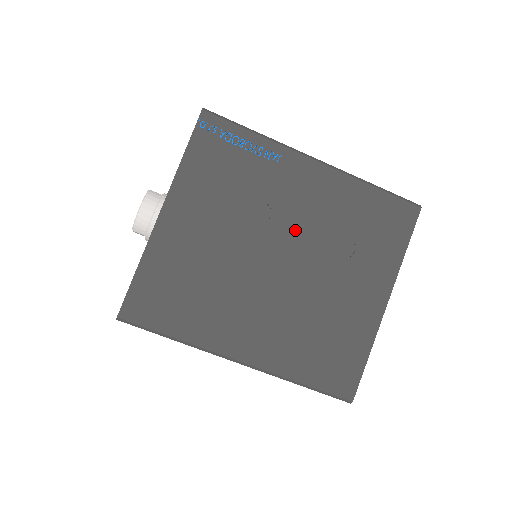
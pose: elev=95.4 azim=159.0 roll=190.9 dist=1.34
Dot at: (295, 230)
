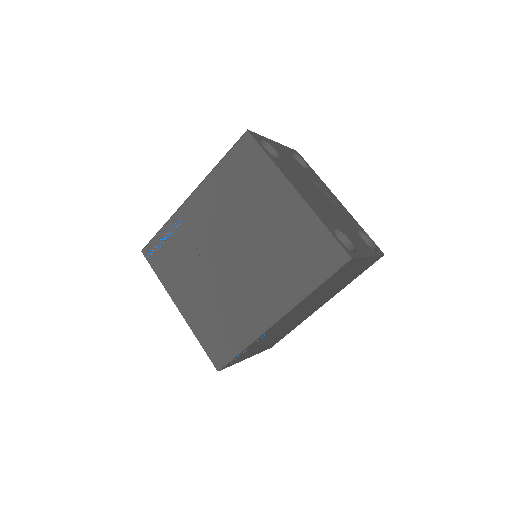
Dot at: (221, 233)
